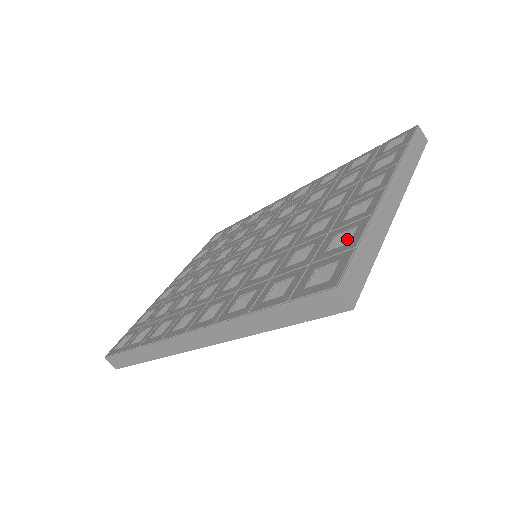
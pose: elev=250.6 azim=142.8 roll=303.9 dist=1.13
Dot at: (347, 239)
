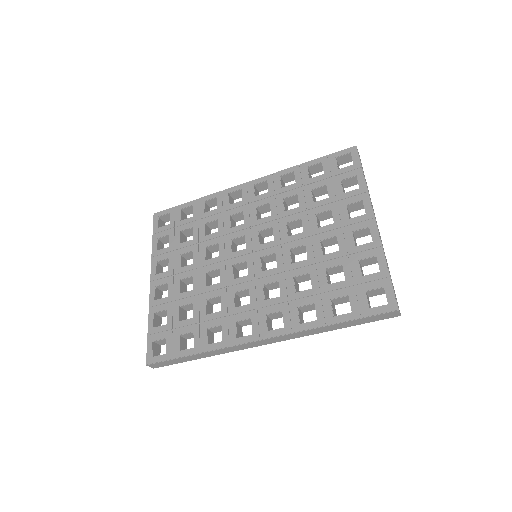
Dot at: (366, 261)
